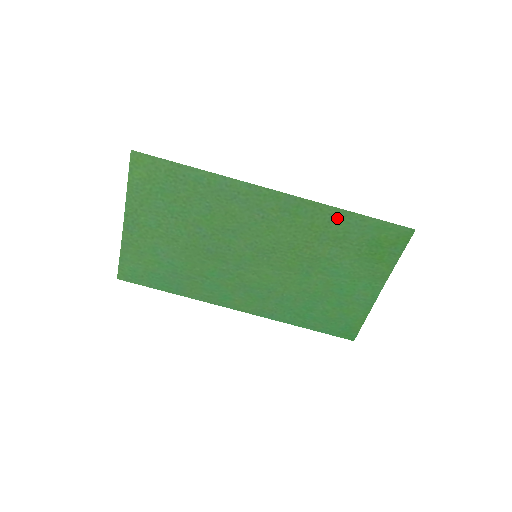
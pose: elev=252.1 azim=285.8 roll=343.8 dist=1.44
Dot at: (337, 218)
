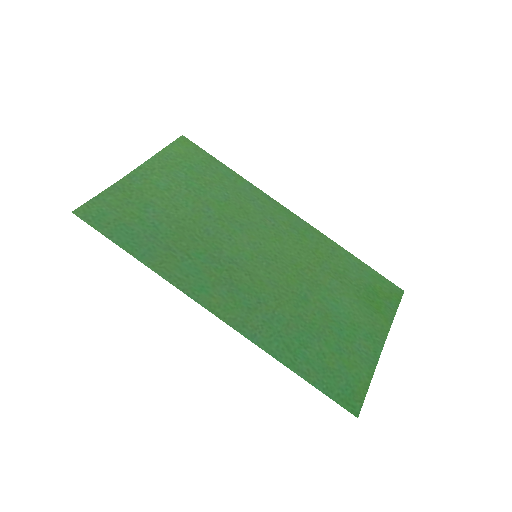
Dot at: (338, 254)
